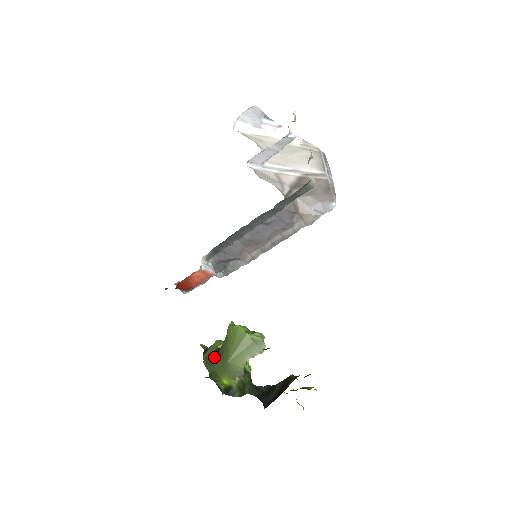
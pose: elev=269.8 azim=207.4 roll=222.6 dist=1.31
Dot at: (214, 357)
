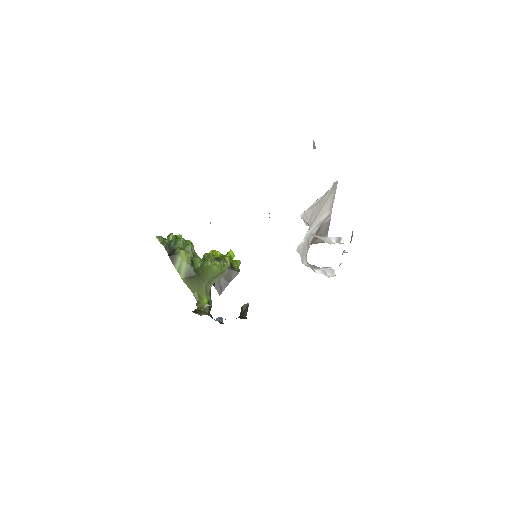
Dot at: (193, 280)
